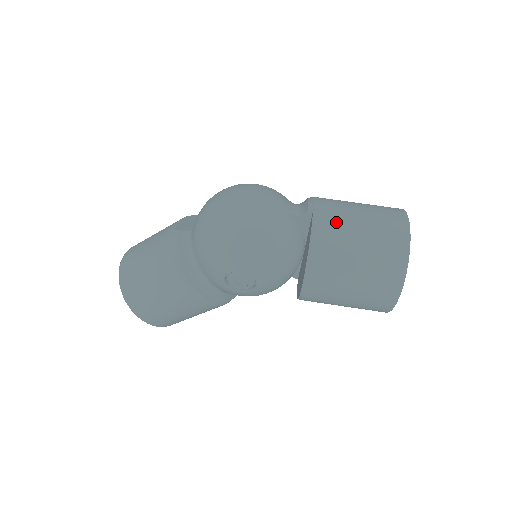
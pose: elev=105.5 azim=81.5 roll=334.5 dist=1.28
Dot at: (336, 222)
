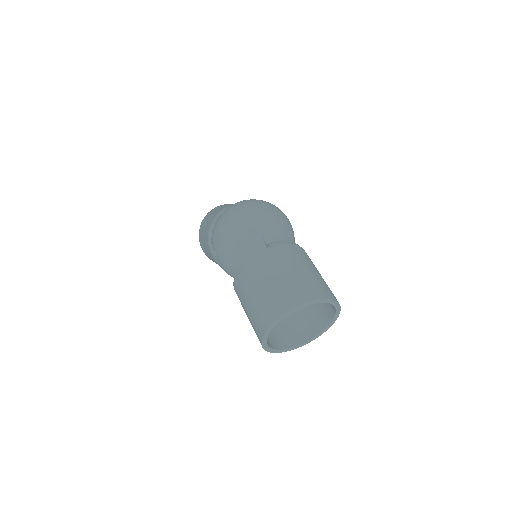
Dot at: (271, 262)
